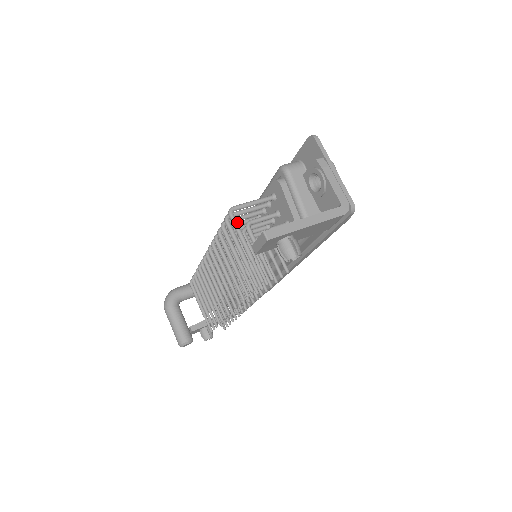
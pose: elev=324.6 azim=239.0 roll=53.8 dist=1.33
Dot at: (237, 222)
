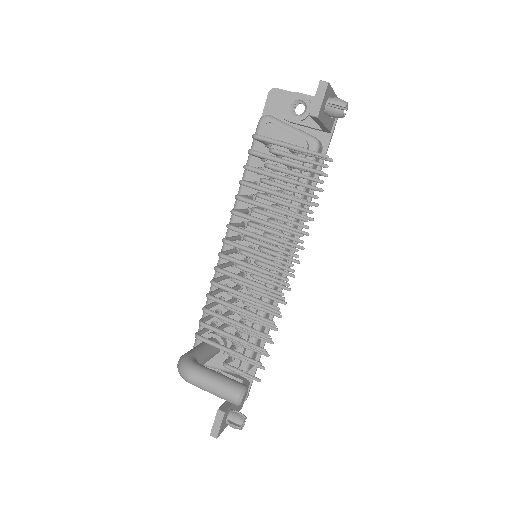
Dot at: (268, 138)
